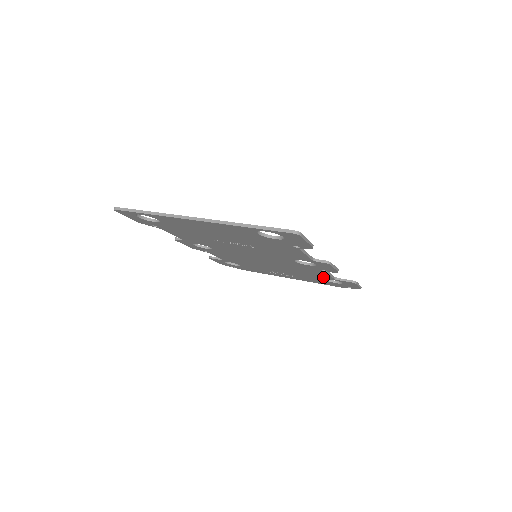
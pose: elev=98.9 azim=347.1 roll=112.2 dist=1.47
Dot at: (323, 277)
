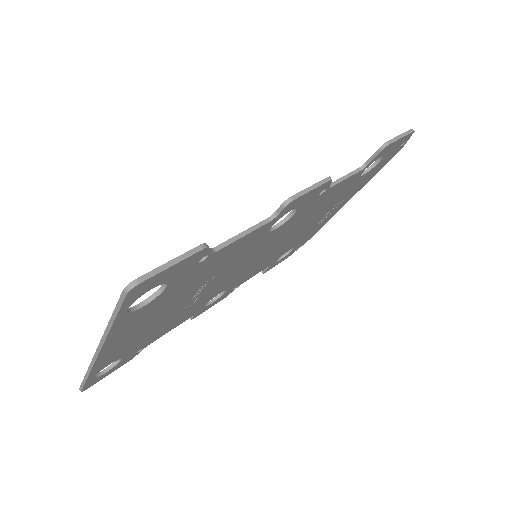
Dot at: (351, 181)
